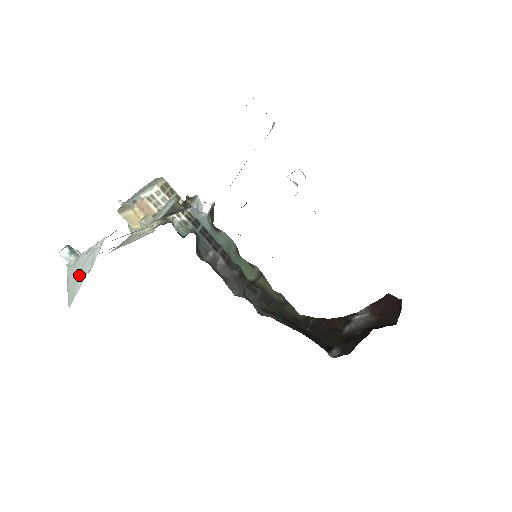
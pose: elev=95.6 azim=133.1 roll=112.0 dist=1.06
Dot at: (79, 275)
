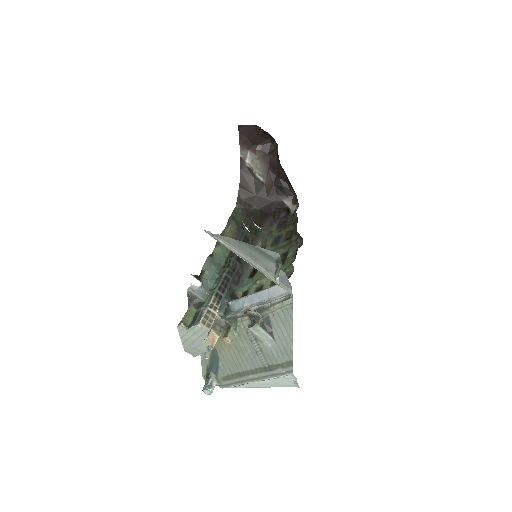
Dot at: (279, 384)
